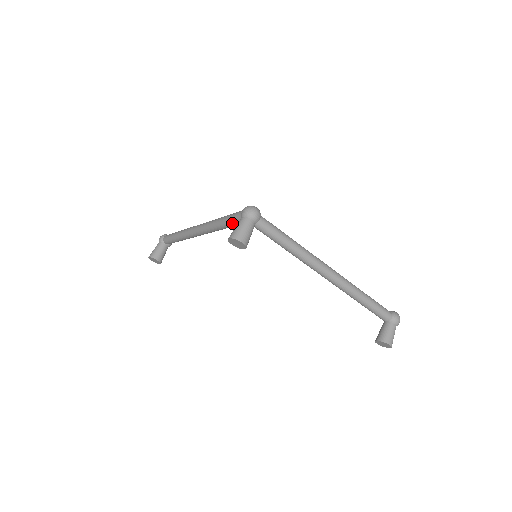
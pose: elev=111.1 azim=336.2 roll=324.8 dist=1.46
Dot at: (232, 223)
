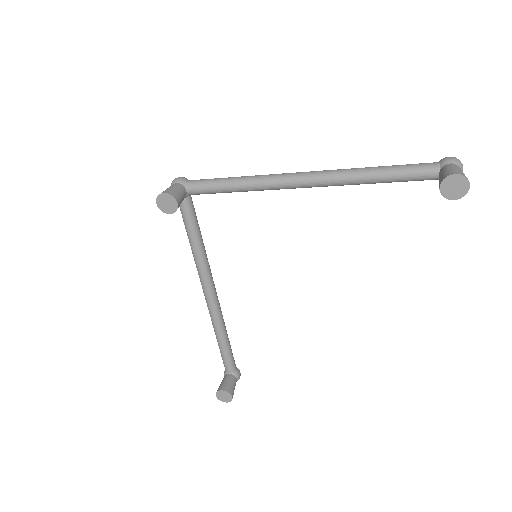
Dot at: (185, 221)
